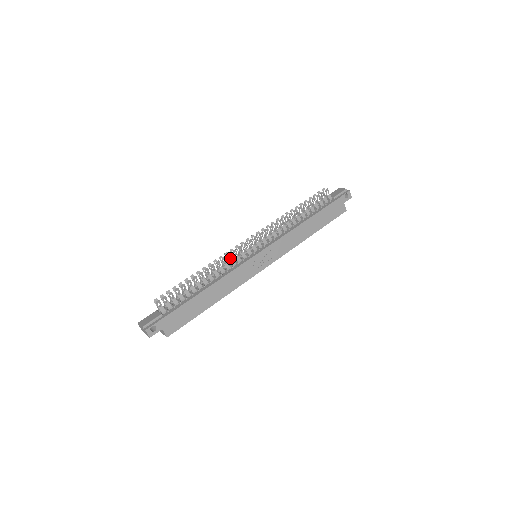
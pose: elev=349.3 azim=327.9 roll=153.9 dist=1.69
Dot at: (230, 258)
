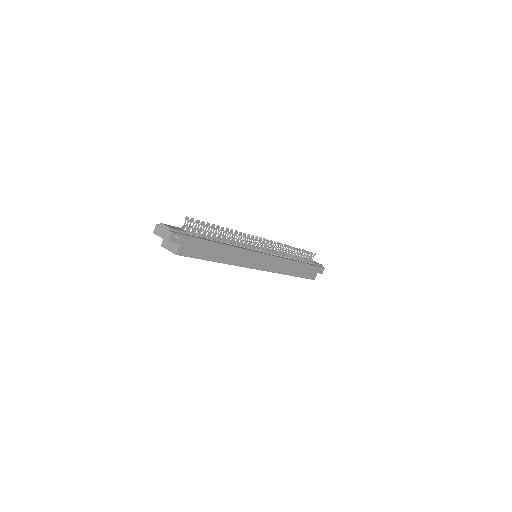
Dot at: (244, 240)
